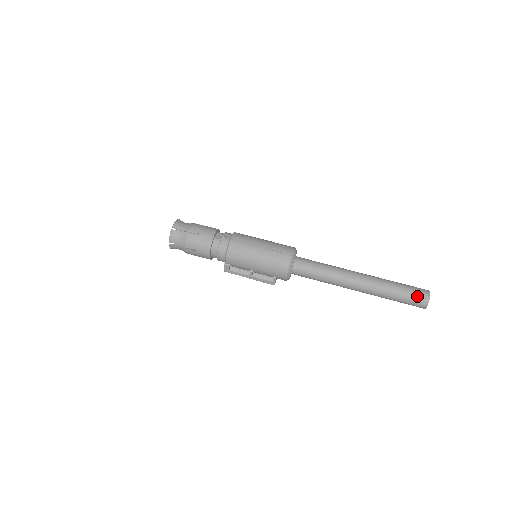
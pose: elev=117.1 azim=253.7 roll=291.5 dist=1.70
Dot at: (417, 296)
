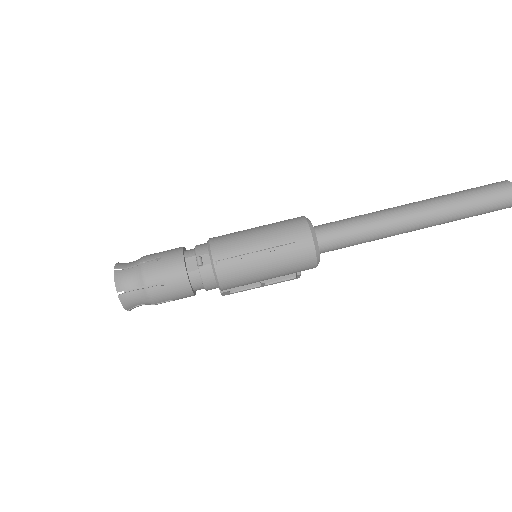
Dot at: (500, 202)
